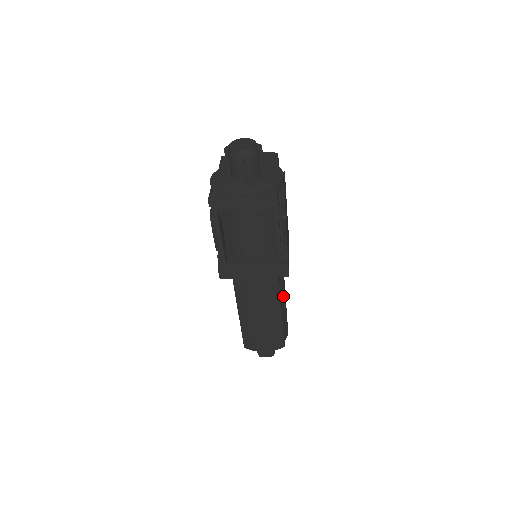
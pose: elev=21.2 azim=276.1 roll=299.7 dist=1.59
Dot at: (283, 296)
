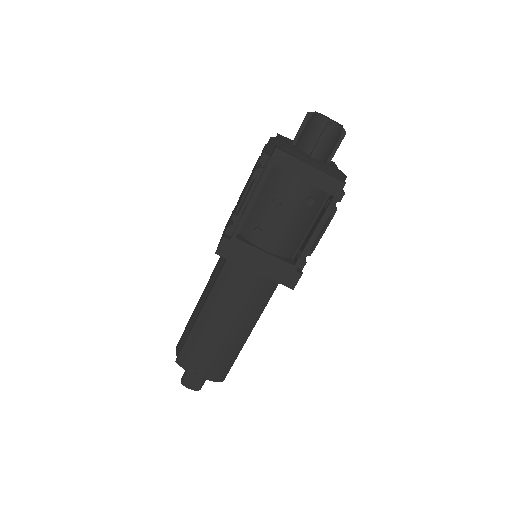
Dot at: occluded
